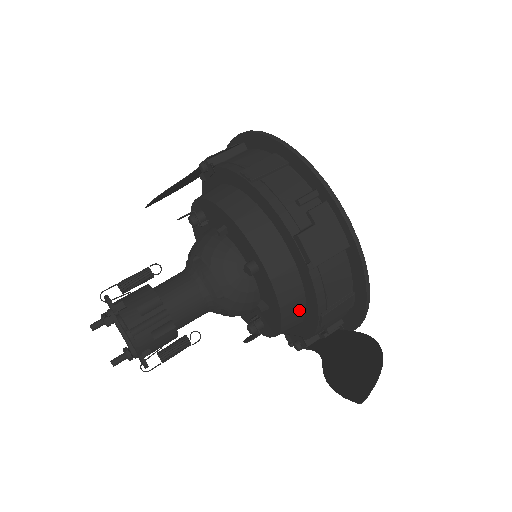
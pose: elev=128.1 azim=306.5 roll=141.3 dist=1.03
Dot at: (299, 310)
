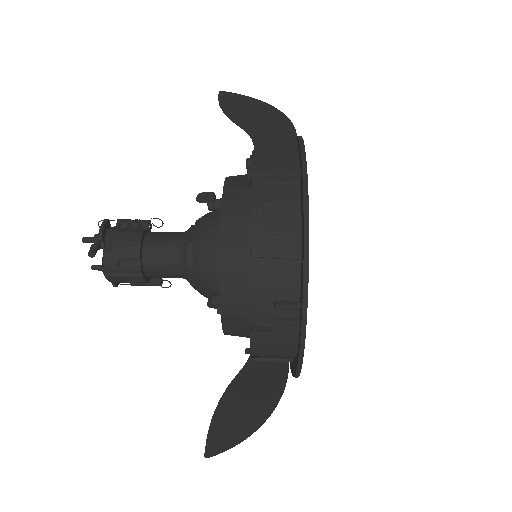
Dot at: occluded
